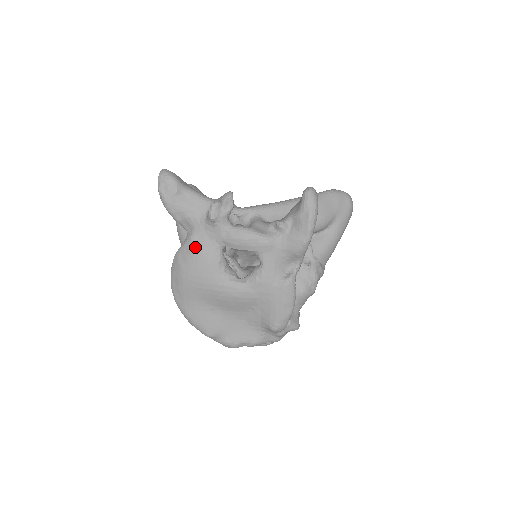
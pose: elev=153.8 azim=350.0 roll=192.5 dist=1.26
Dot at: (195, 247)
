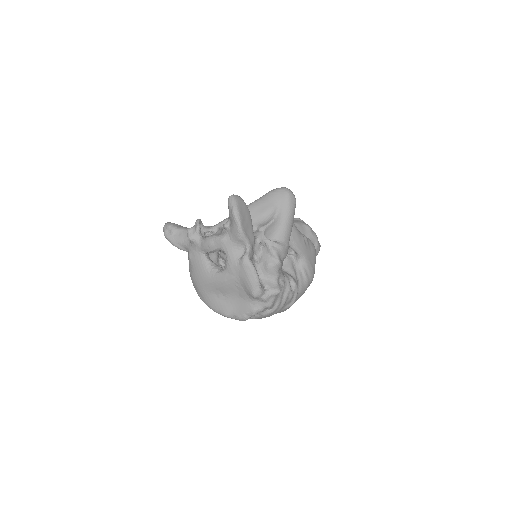
Dot at: (192, 260)
